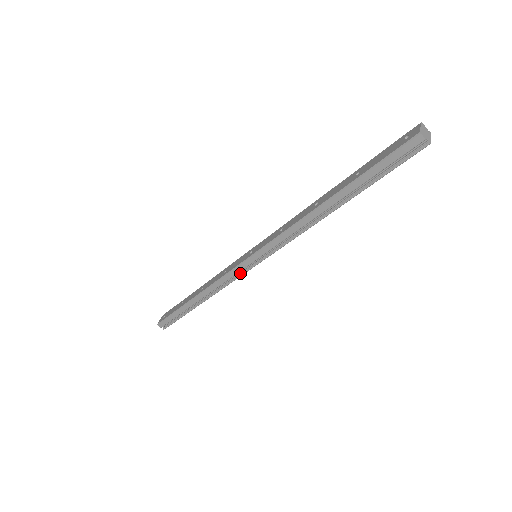
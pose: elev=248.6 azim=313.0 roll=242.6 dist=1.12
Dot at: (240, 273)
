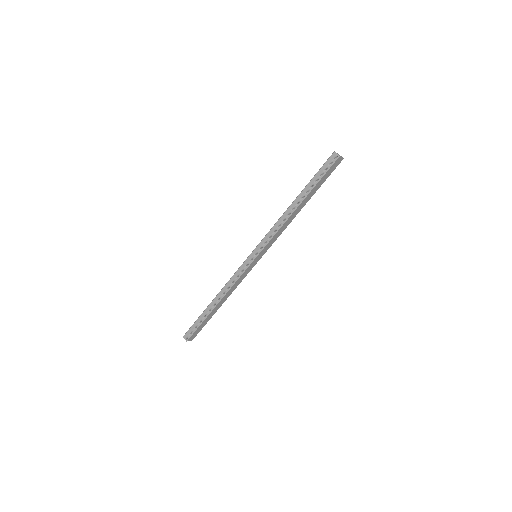
Dot at: (245, 269)
